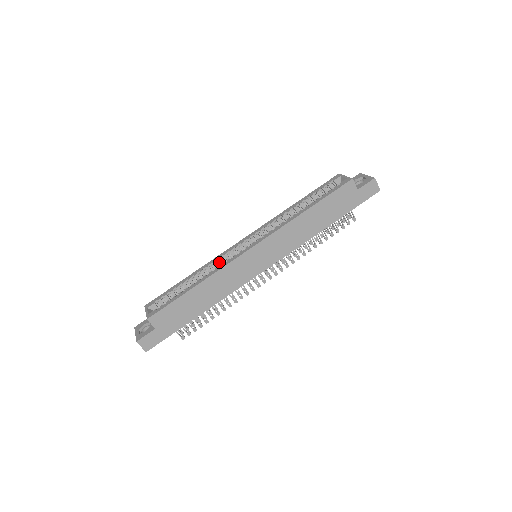
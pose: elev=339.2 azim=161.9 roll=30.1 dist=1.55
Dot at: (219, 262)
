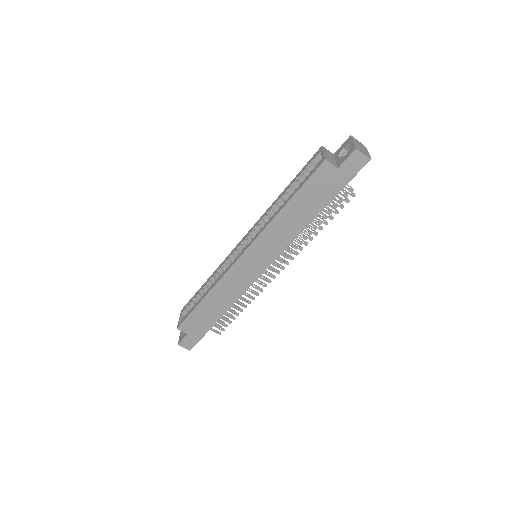
Dot at: (225, 267)
